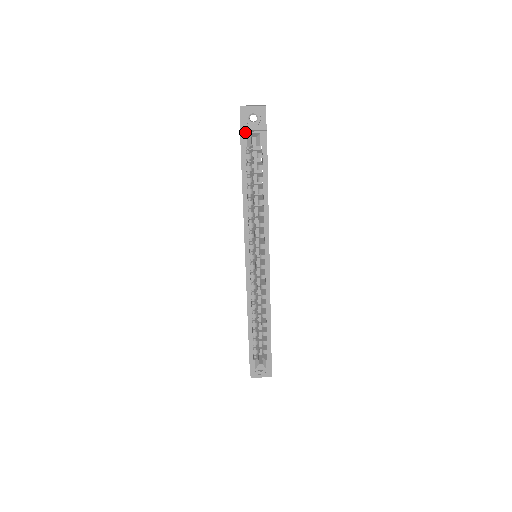
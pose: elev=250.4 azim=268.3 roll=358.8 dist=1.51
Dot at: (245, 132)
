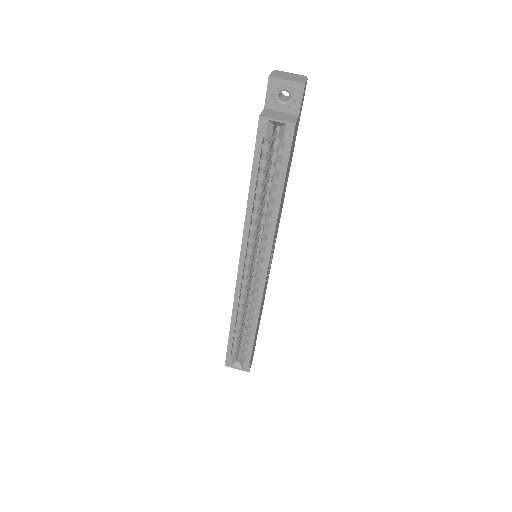
Dot at: (266, 118)
